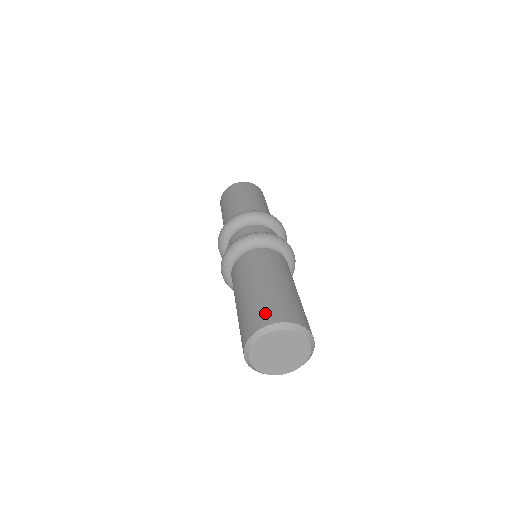
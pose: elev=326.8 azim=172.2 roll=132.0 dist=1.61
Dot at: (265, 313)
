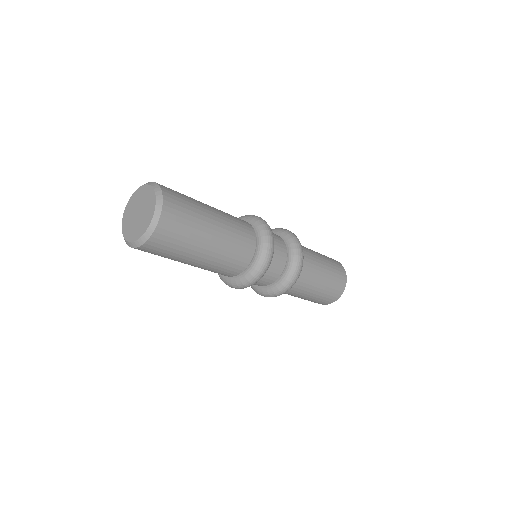
Dot at: occluded
